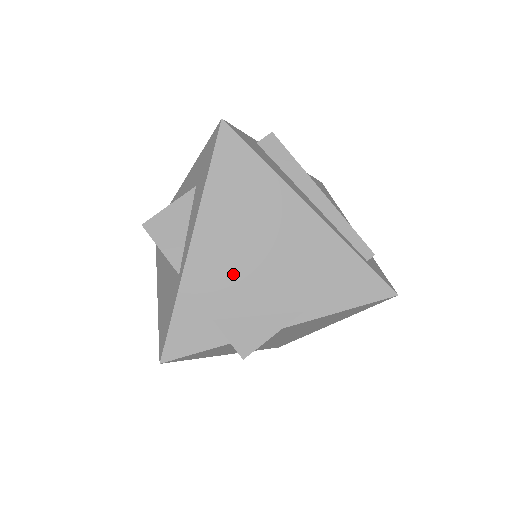
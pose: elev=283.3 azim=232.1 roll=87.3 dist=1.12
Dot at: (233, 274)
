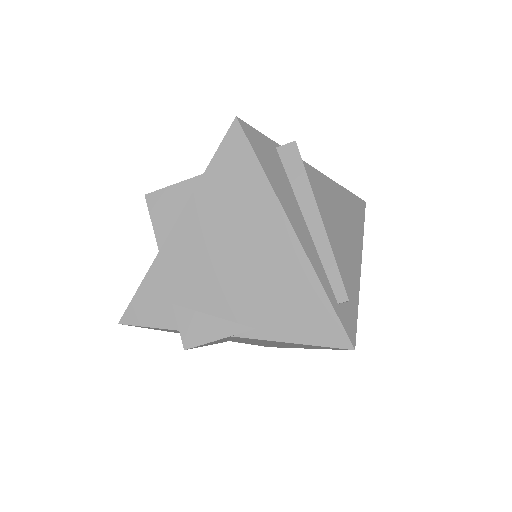
Dot at: (202, 269)
